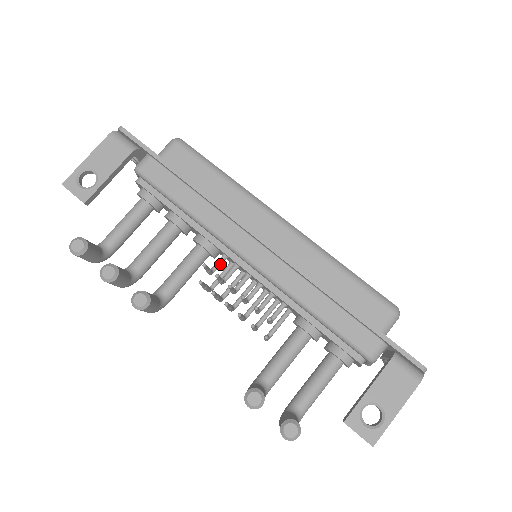
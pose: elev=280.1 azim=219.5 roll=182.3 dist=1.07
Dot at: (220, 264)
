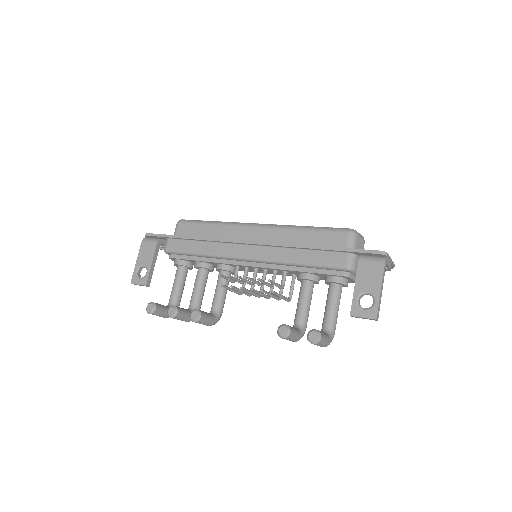
Dot at: (237, 273)
